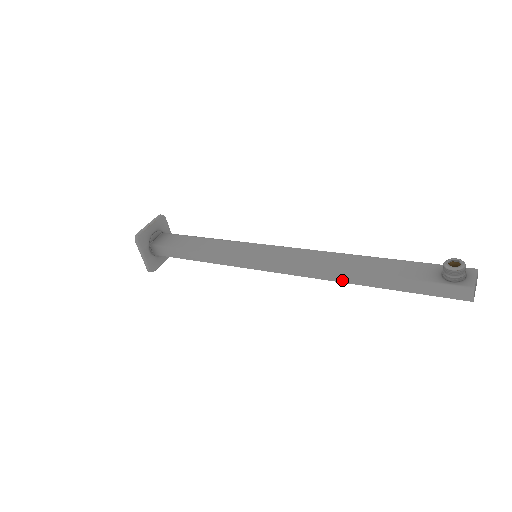
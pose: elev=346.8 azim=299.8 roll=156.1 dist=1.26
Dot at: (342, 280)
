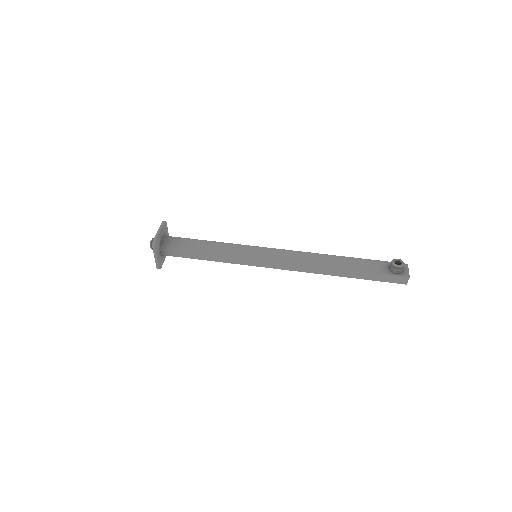
Dot at: (325, 273)
